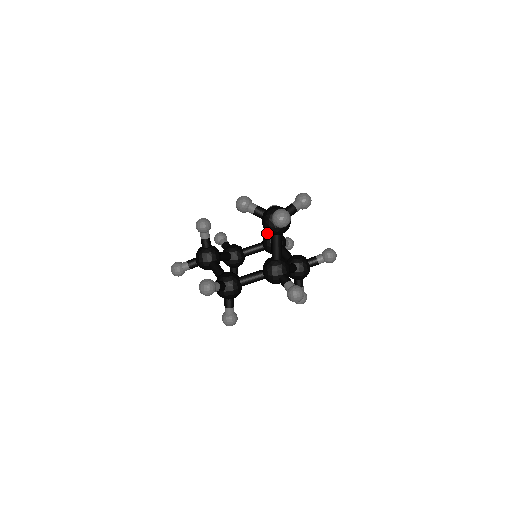
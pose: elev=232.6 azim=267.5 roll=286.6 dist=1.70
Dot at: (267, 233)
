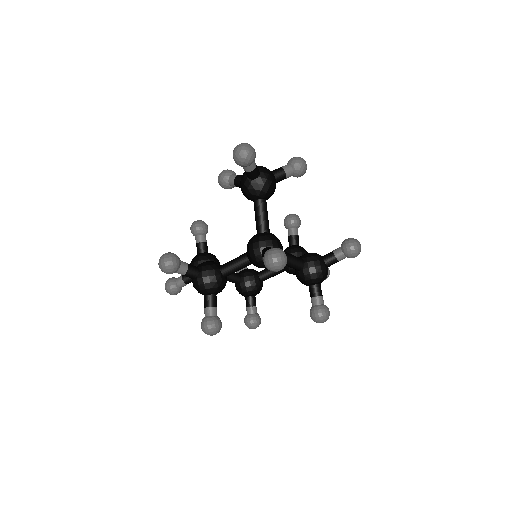
Dot at: occluded
